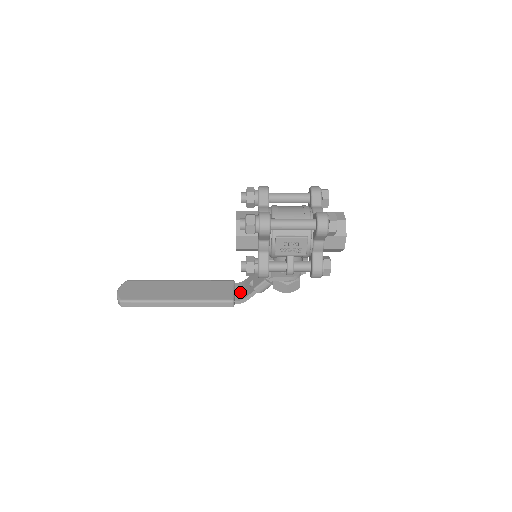
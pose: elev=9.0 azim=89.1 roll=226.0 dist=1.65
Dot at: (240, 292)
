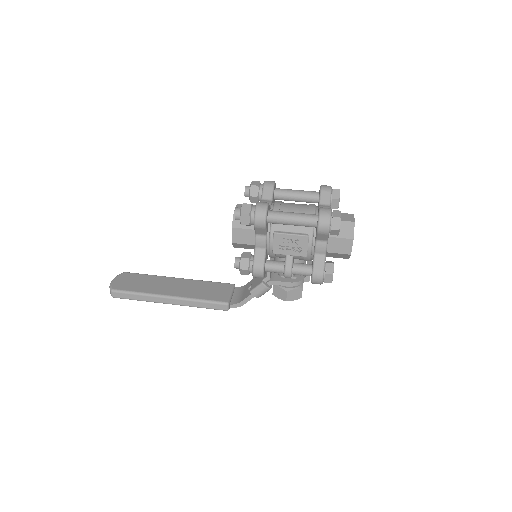
Dot at: (238, 296)
